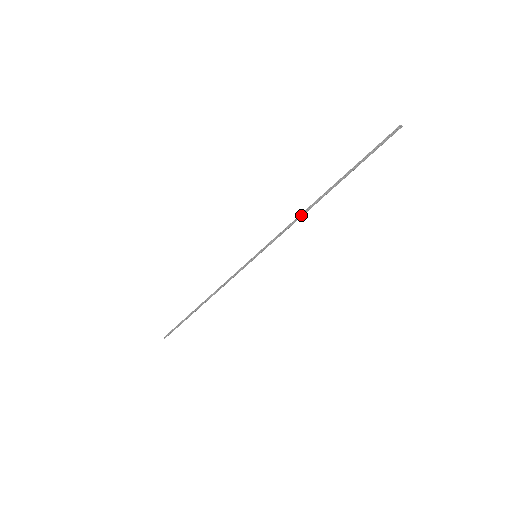
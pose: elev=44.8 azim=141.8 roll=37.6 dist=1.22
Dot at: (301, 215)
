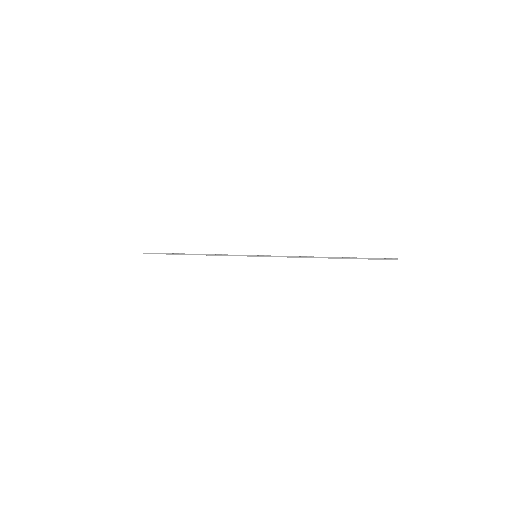
Dot at: occluded
